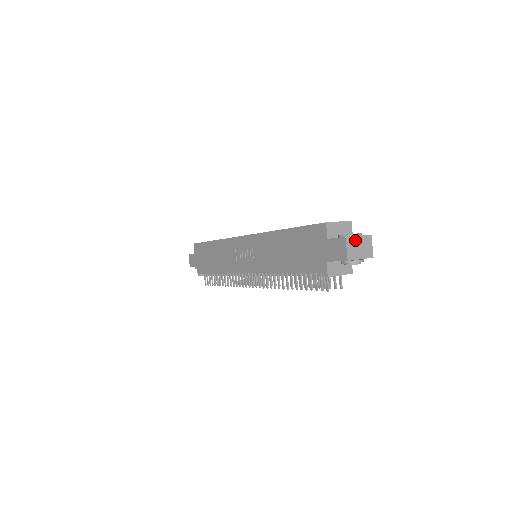
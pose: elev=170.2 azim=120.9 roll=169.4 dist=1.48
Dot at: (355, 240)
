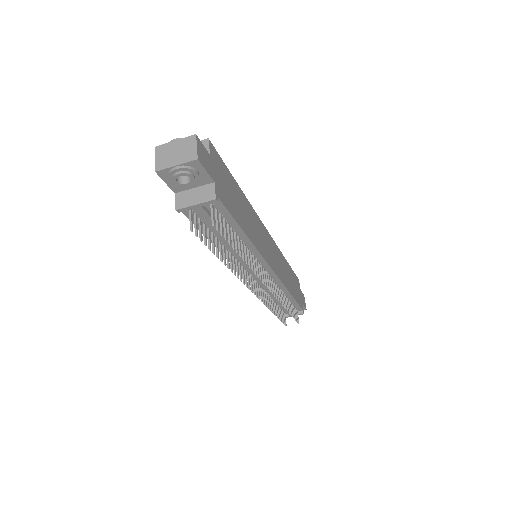
Dot at: (169, 147)
